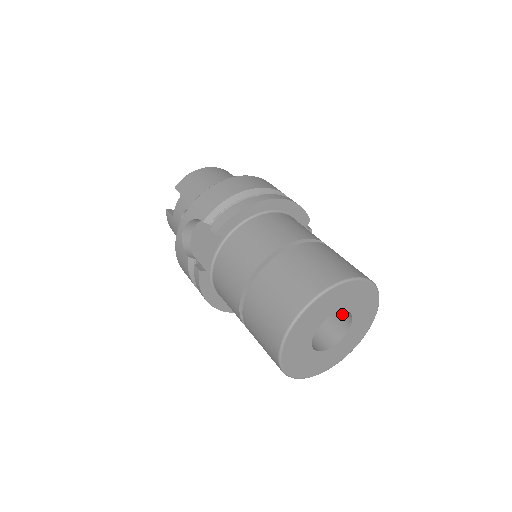
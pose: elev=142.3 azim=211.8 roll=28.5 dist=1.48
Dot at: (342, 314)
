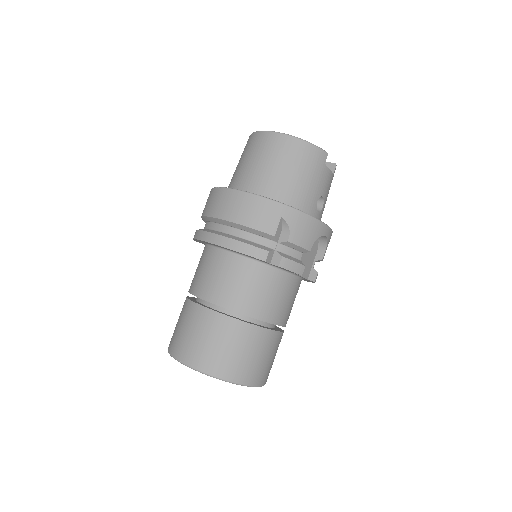
Dot at: occluded
